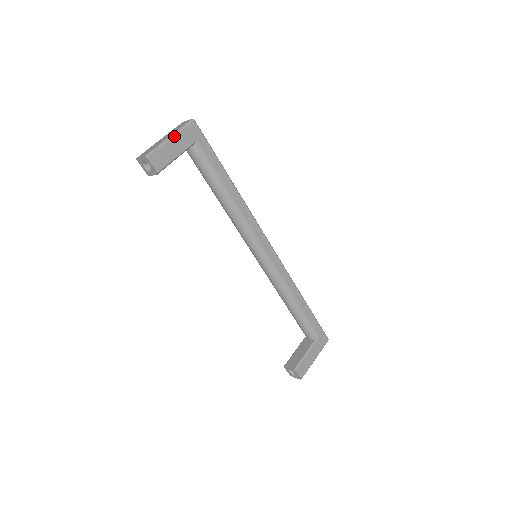
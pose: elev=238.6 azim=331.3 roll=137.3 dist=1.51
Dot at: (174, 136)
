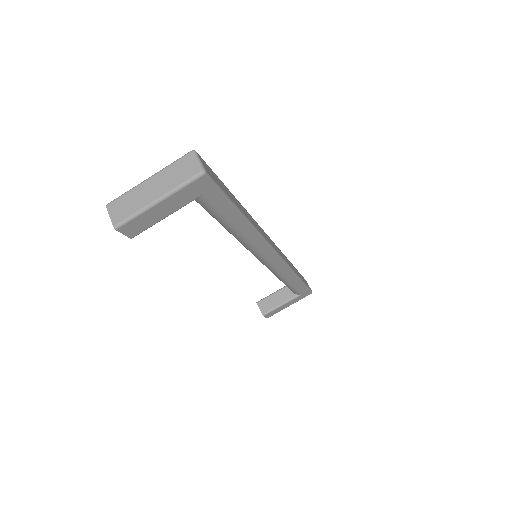
Dot at: (165, 199)
